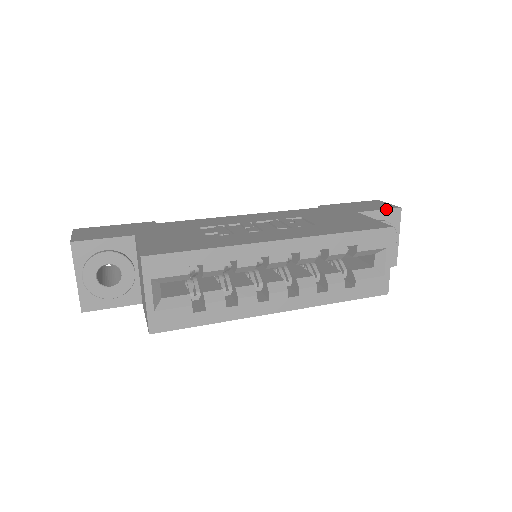
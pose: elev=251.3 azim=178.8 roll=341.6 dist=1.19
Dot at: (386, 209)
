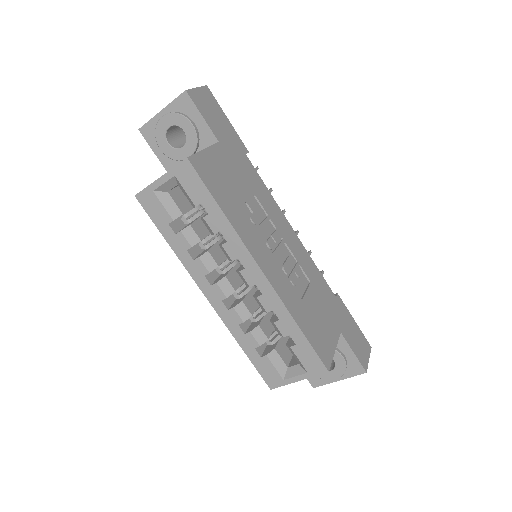
Dot at: (358, 358)
